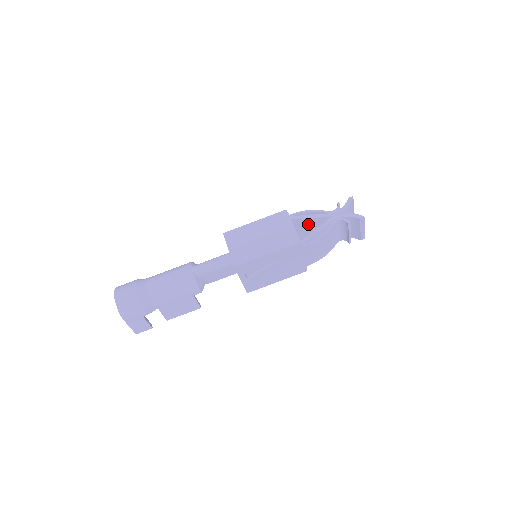
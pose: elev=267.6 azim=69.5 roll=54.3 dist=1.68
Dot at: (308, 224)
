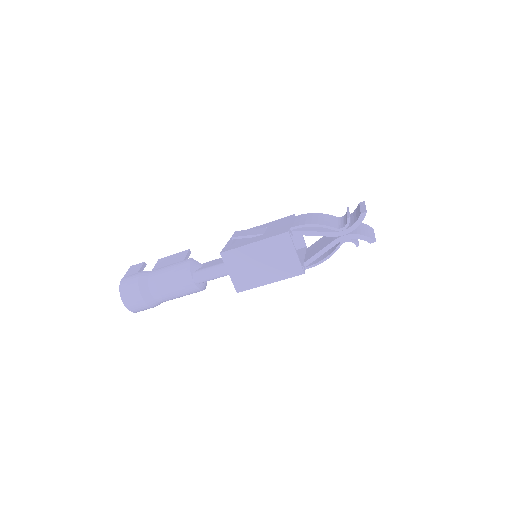
Dot at: occluded
